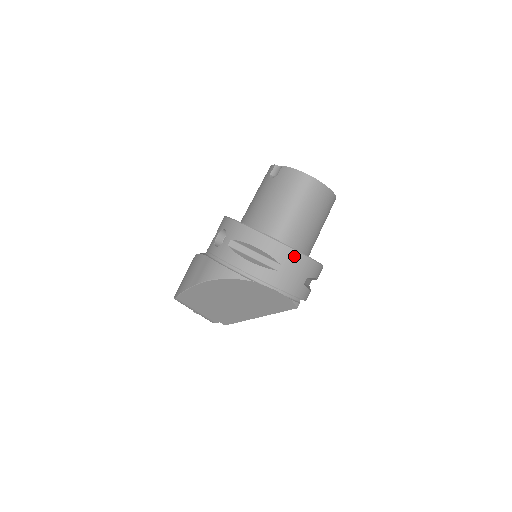
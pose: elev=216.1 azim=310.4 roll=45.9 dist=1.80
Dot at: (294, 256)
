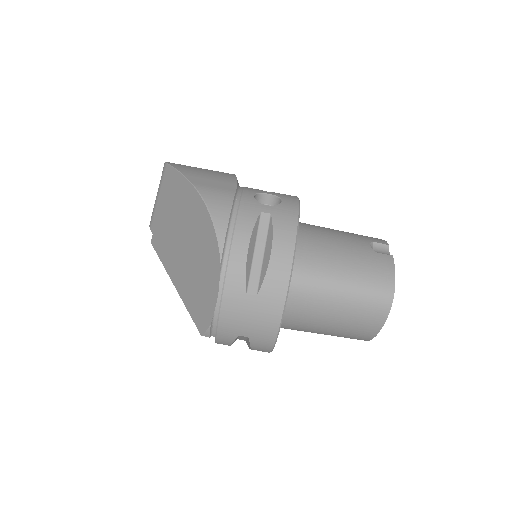
Dot at: (275, 311)
